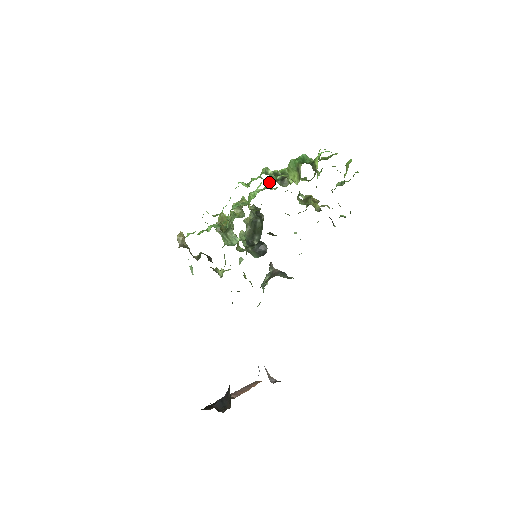
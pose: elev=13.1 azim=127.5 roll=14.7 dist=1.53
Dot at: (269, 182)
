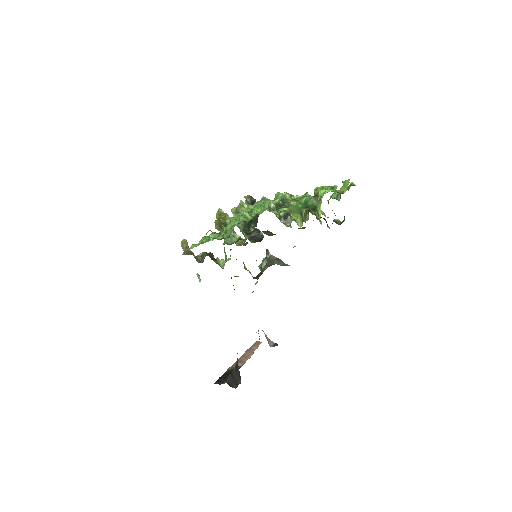
Dot at: occluded
